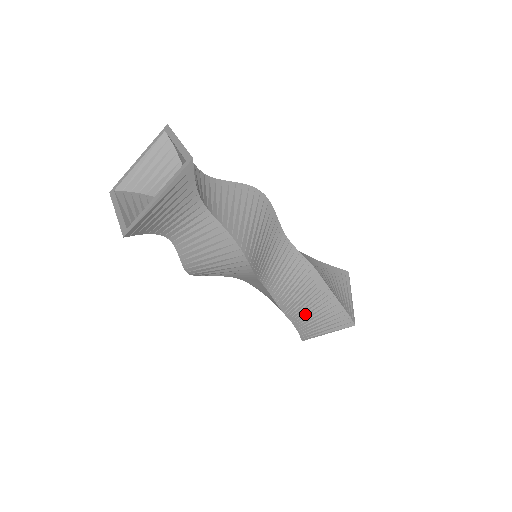
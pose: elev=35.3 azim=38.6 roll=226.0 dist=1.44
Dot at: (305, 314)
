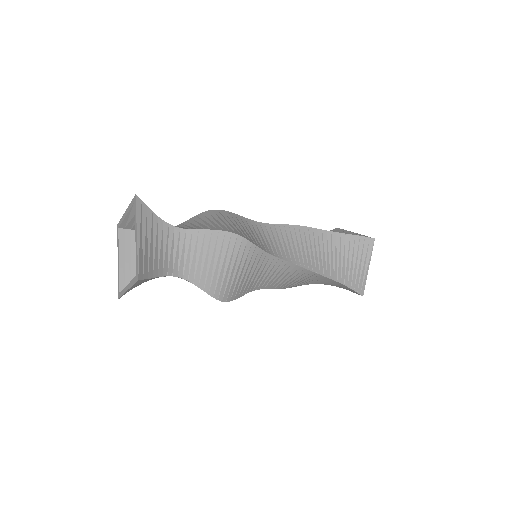
Dot at: occluded
